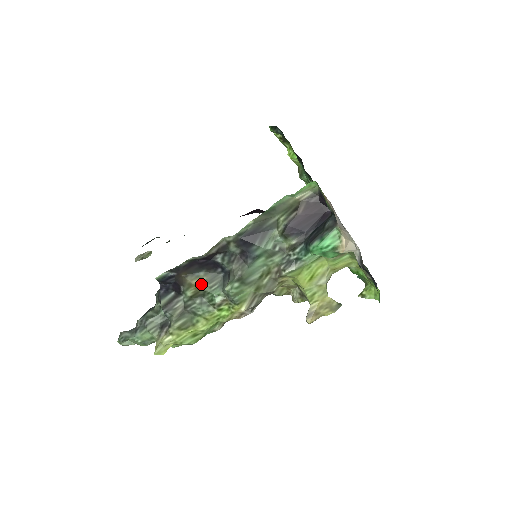
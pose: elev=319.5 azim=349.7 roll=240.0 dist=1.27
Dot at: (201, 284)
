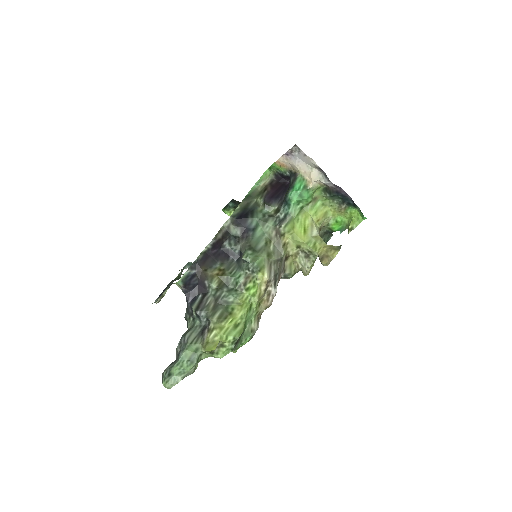
Dot at: (221, 273)
